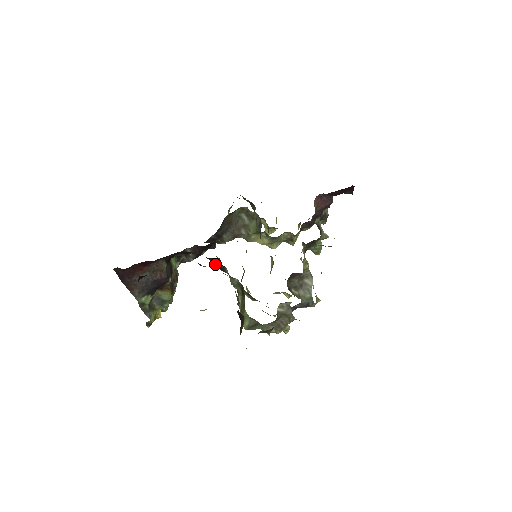
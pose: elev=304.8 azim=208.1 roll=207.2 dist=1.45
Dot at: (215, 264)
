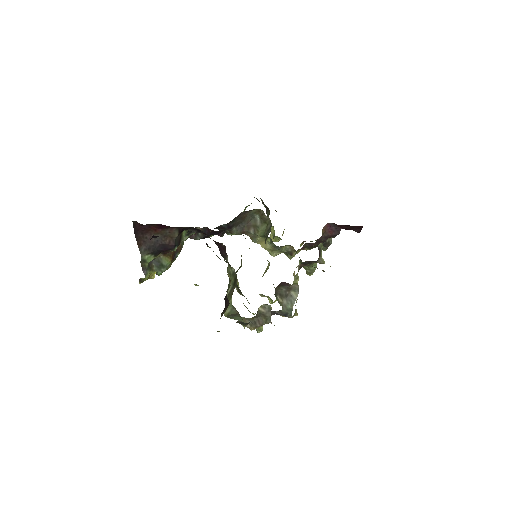
Dot at: (219, 249)
